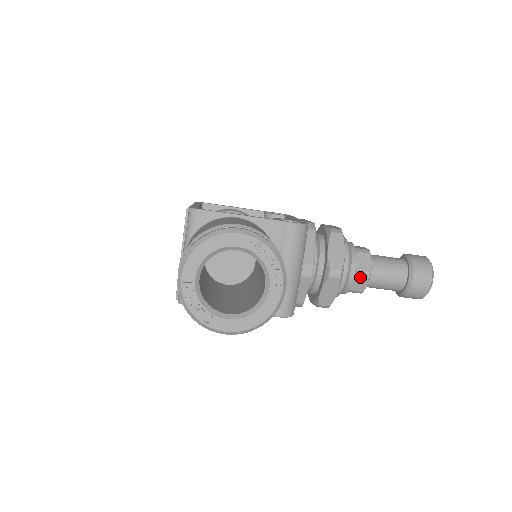
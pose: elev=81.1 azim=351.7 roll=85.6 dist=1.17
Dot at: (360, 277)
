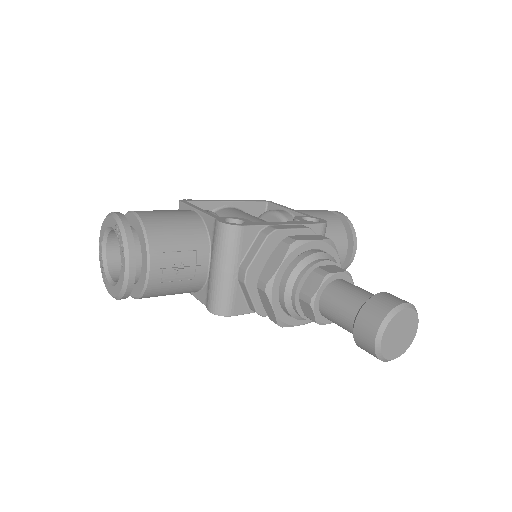
Dot at: (303, 301)
